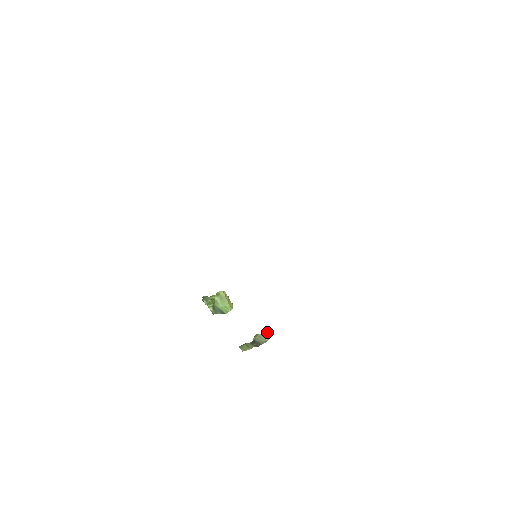
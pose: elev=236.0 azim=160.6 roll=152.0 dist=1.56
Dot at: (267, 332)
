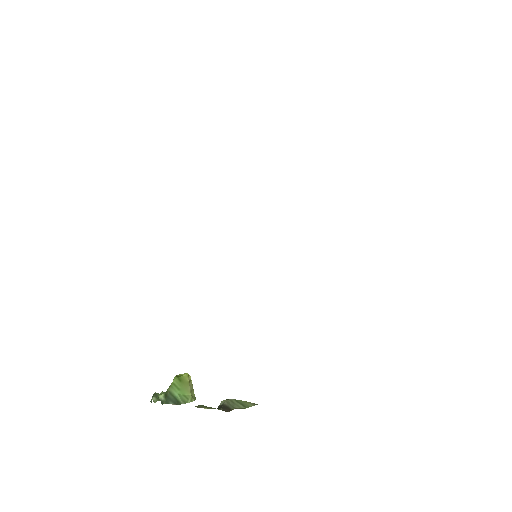
Dot at: occluded
